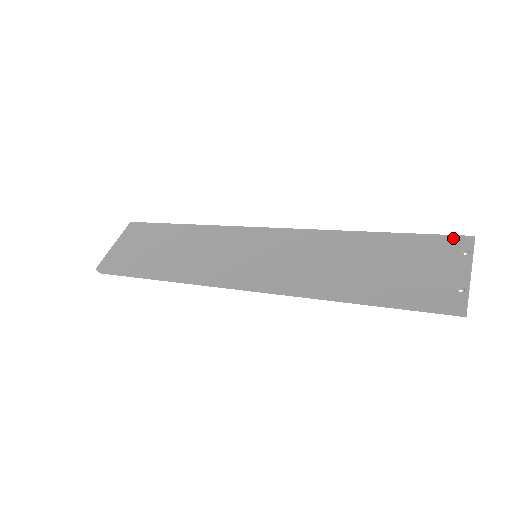
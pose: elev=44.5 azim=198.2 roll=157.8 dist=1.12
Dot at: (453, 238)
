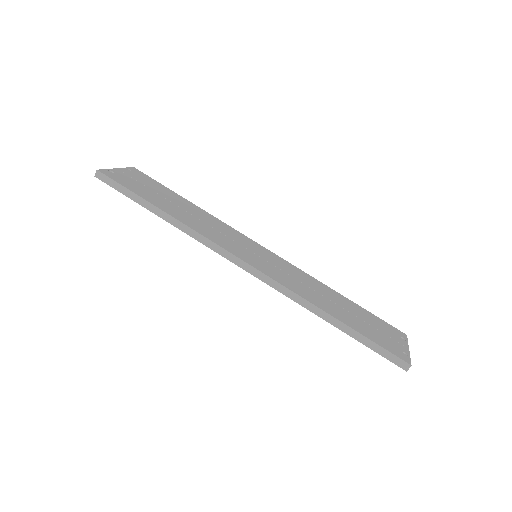
Dot at: (395, 328)
